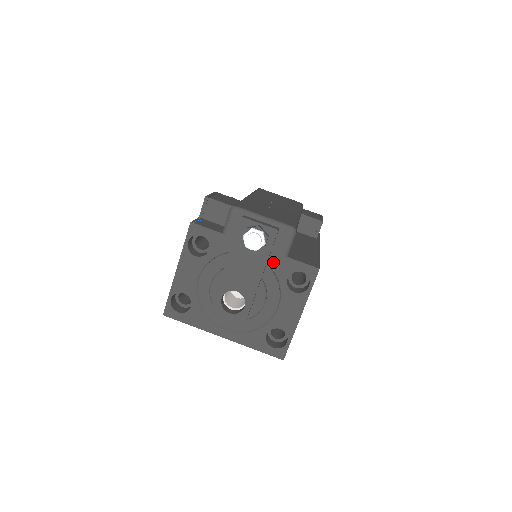
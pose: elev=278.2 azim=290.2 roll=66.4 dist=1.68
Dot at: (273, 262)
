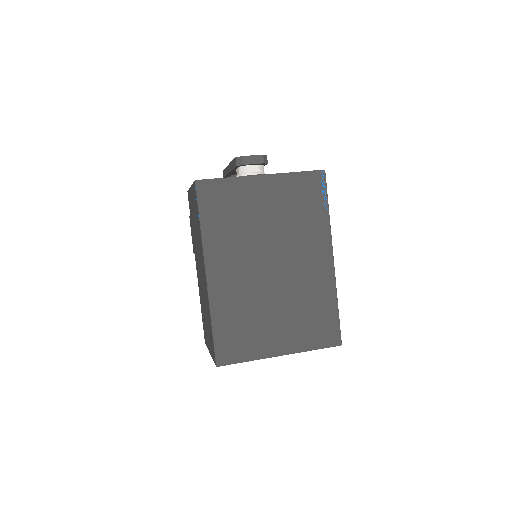
Dot at: occluded
